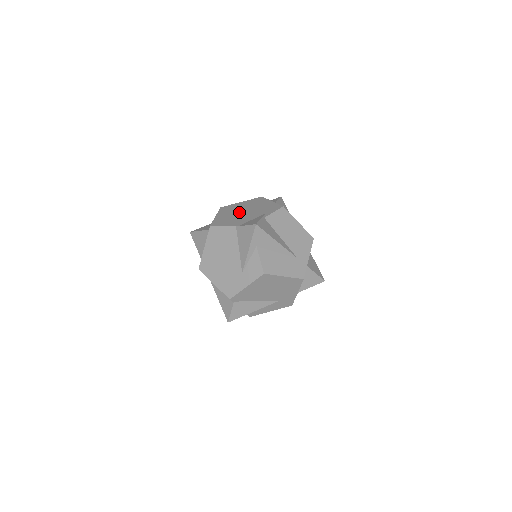
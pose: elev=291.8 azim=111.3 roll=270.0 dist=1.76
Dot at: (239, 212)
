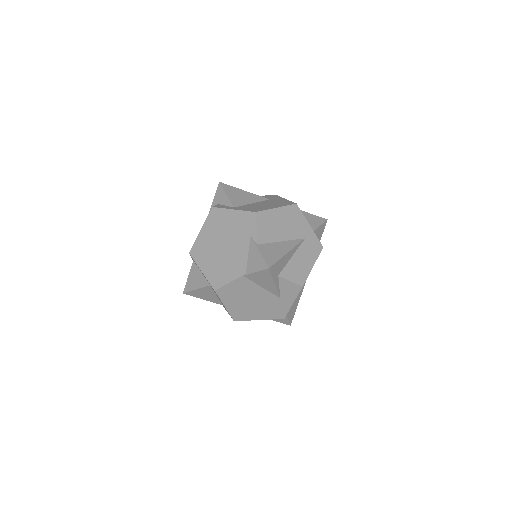
Dot at: (219, 250)
